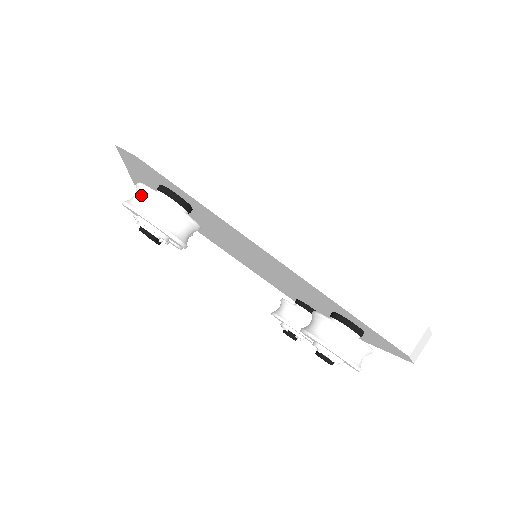
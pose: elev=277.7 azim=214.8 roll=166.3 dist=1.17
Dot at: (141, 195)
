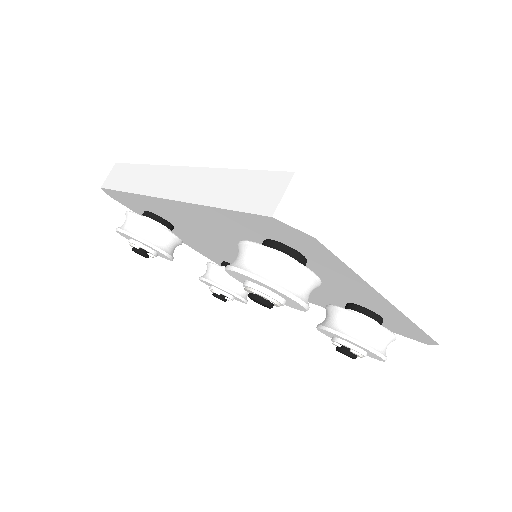
Dot at: occluded
